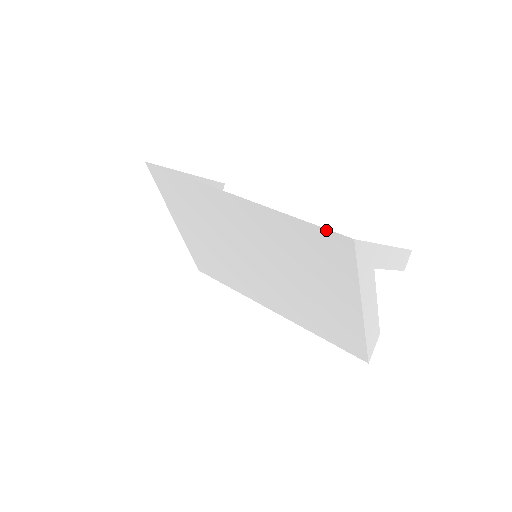
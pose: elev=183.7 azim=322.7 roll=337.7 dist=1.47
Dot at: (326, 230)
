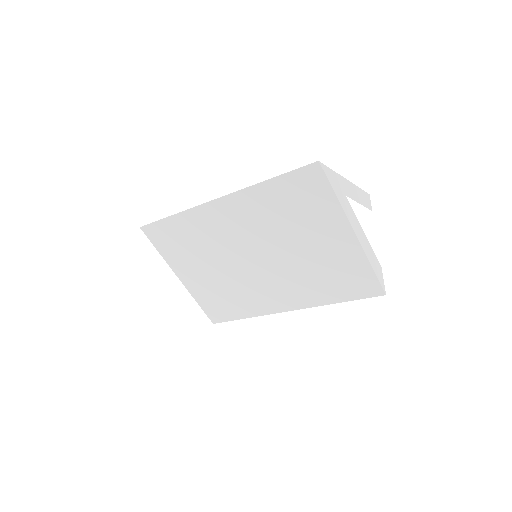
Dot at: (297, 170)
